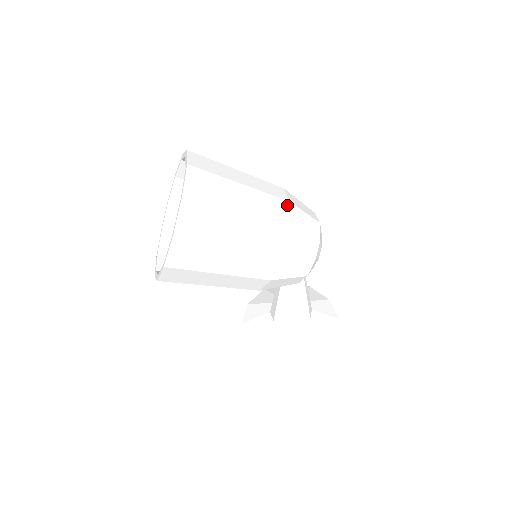
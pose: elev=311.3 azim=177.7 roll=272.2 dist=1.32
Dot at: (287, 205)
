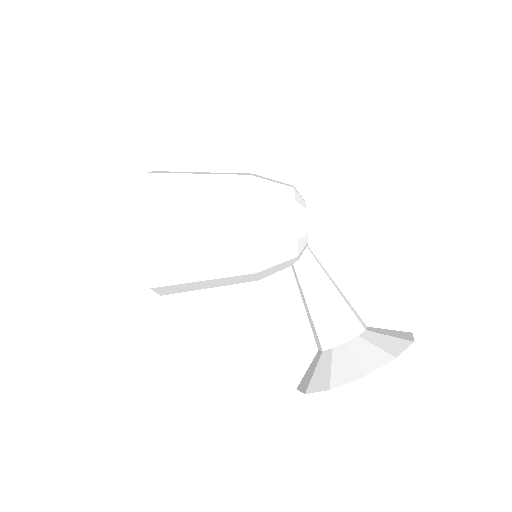
Dot at: occluded
